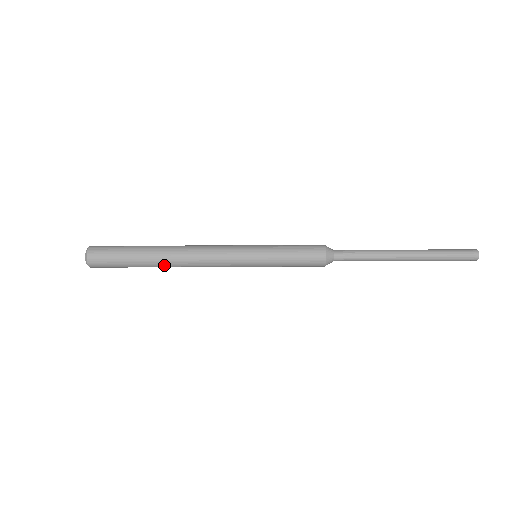
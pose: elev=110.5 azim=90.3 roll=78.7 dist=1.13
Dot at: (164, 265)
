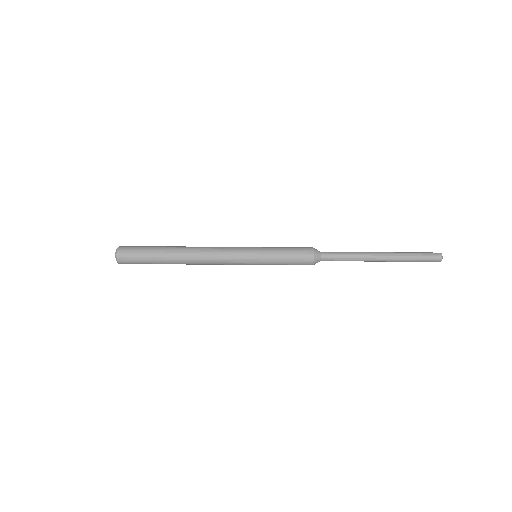
Dot at: (179, 252)
